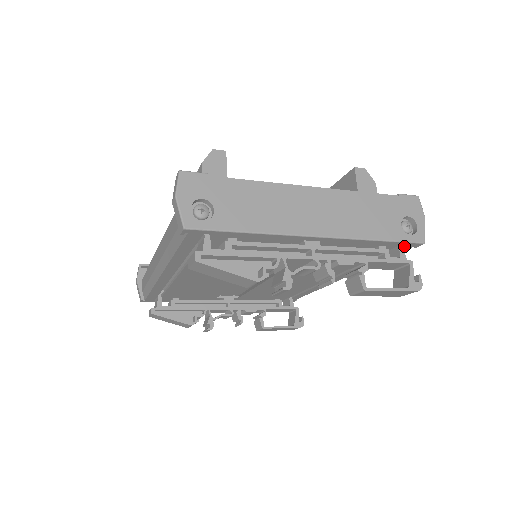
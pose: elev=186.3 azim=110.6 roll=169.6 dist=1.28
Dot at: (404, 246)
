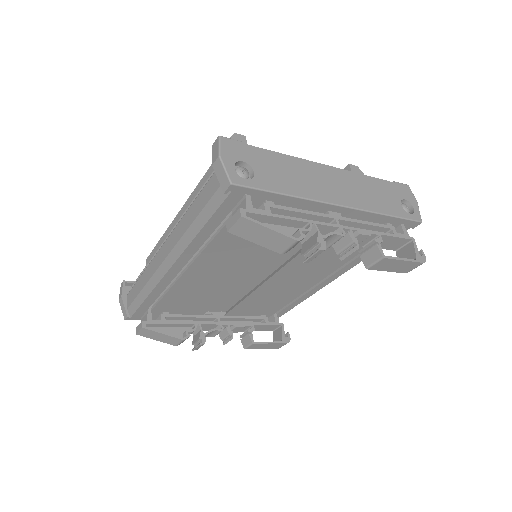
Dot at: (405, 226)
